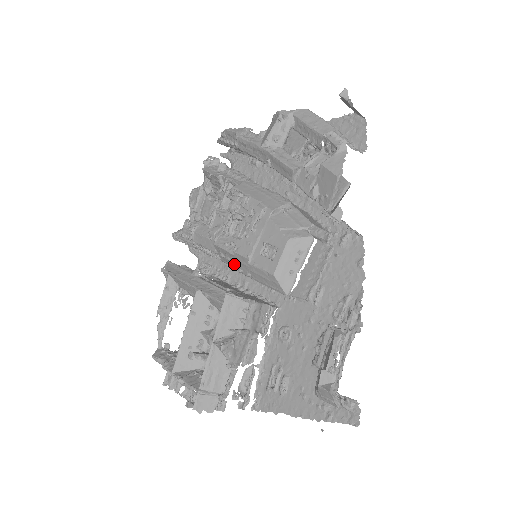
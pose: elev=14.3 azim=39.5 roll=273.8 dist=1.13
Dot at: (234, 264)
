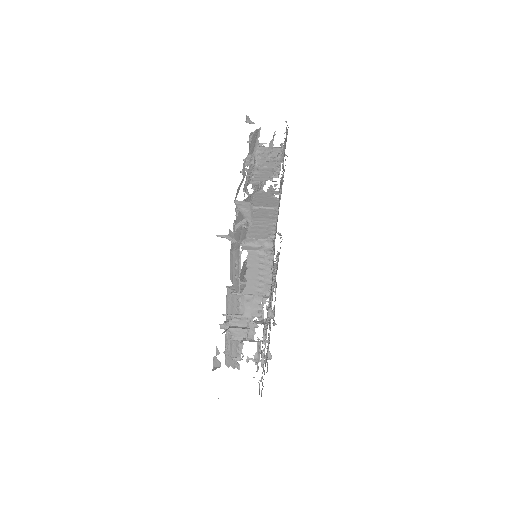
Dot at: occluded
